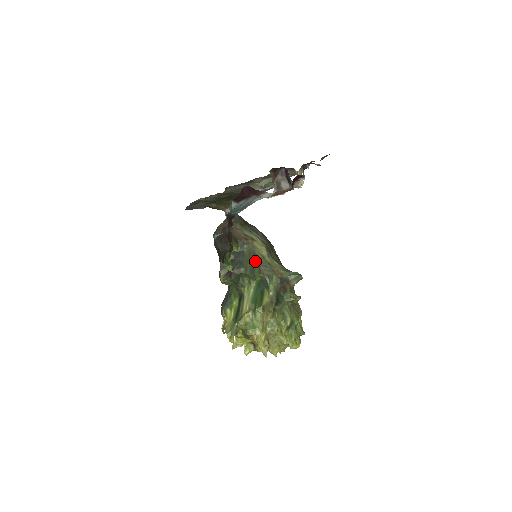
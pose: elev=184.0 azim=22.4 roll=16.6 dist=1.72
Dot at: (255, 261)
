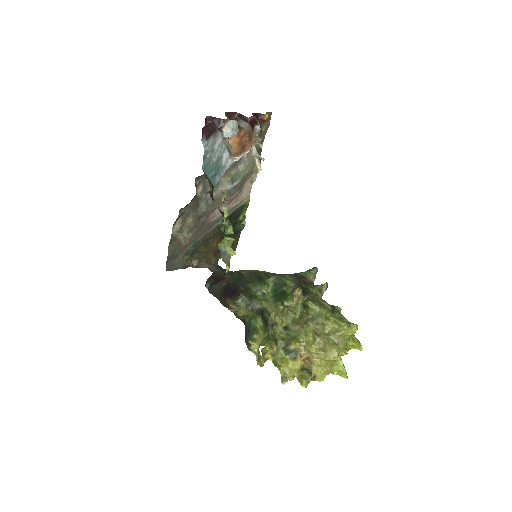
Dot at: (259, 275)
